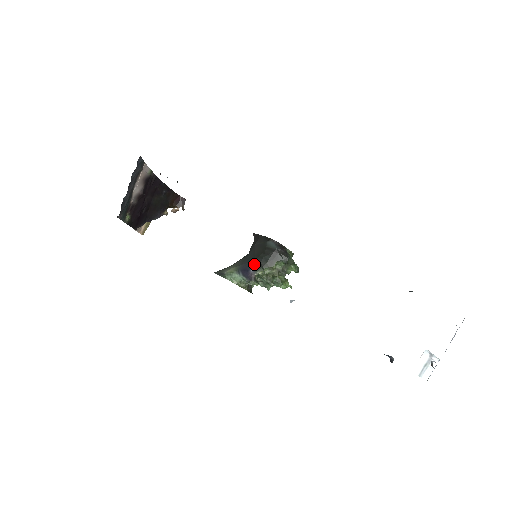
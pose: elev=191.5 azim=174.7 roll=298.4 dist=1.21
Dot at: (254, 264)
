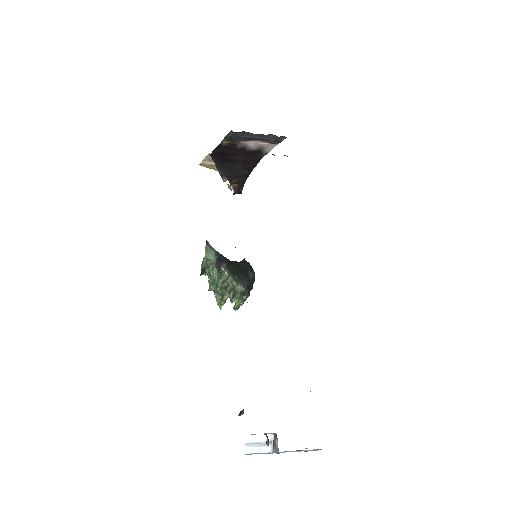
Dot at: (230, 265)
